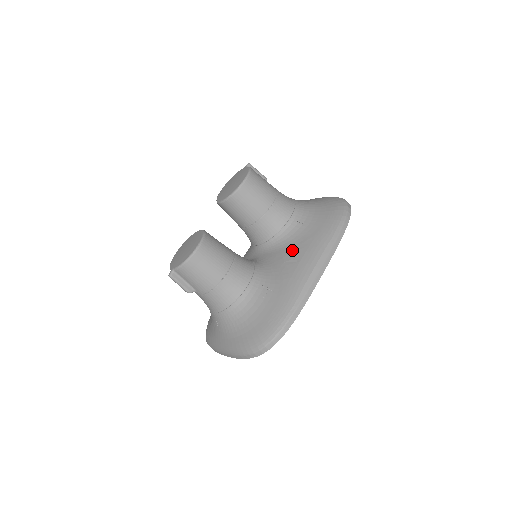
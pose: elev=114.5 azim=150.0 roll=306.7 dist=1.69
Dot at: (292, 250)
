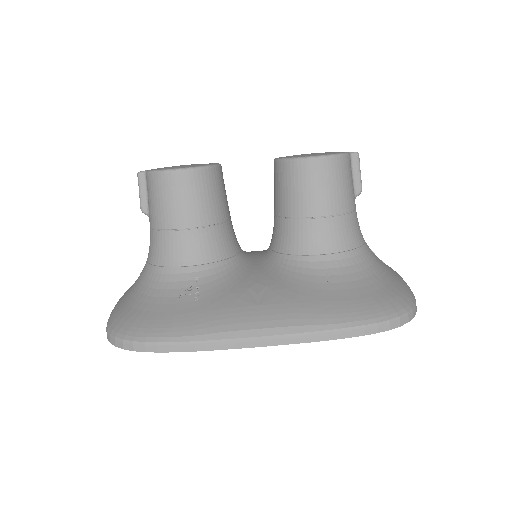
Dot at: (274, 286)
